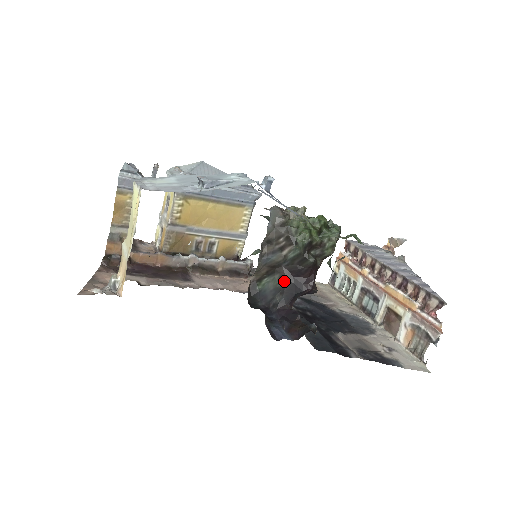
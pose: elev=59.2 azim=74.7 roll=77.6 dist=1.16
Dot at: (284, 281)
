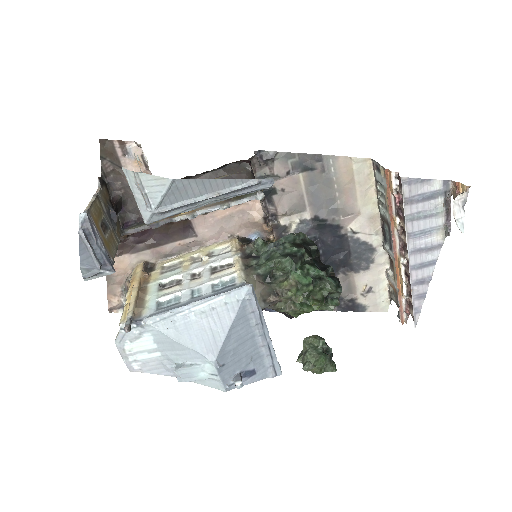
Dot at: occluded
